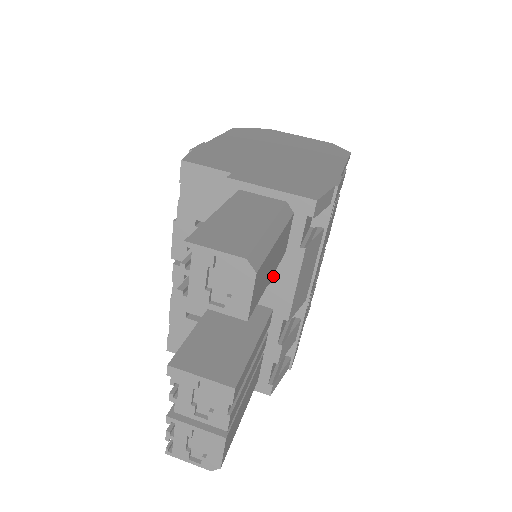
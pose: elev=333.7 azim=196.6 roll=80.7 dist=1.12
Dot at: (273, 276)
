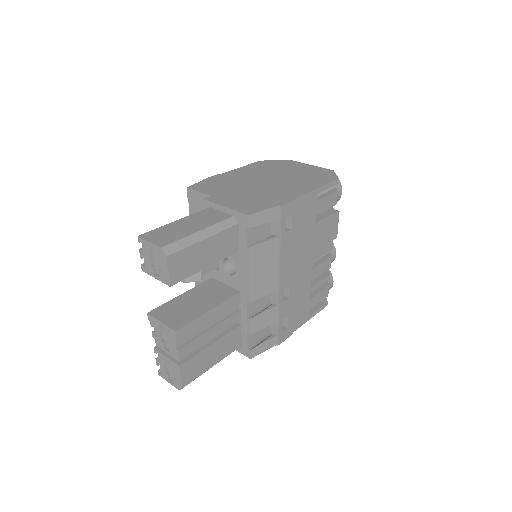
Dot at: (236, 268)
